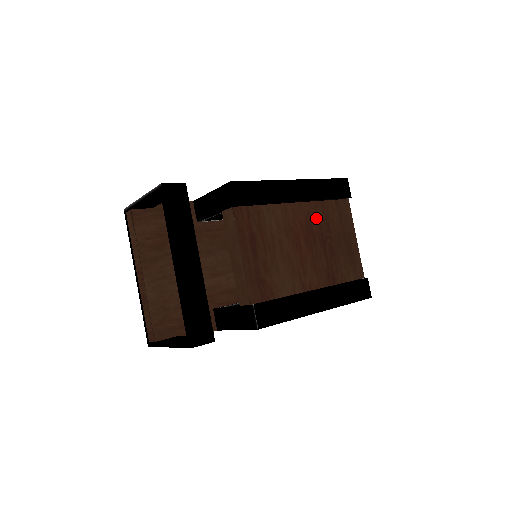
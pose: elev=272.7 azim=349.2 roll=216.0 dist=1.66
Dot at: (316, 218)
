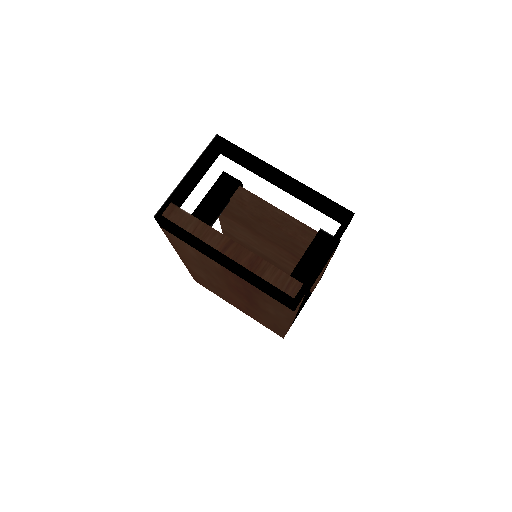
Dot at: occluded
